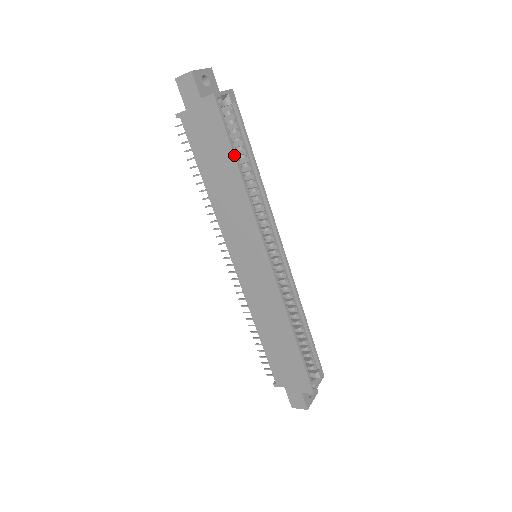
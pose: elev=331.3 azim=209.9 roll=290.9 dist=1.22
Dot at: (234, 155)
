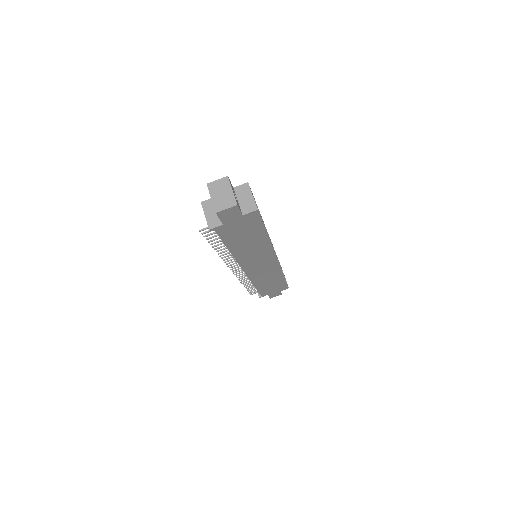
Dot at: (266, 231)
